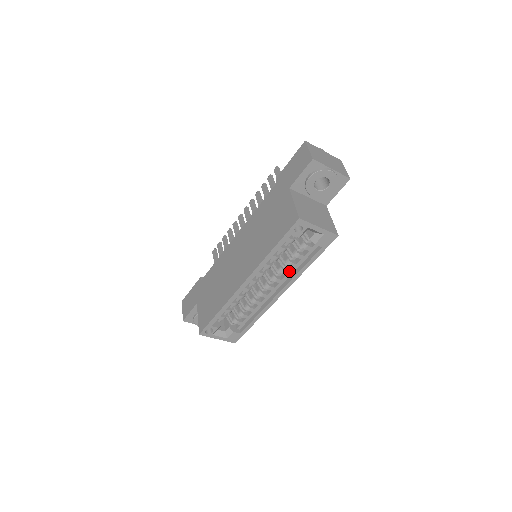
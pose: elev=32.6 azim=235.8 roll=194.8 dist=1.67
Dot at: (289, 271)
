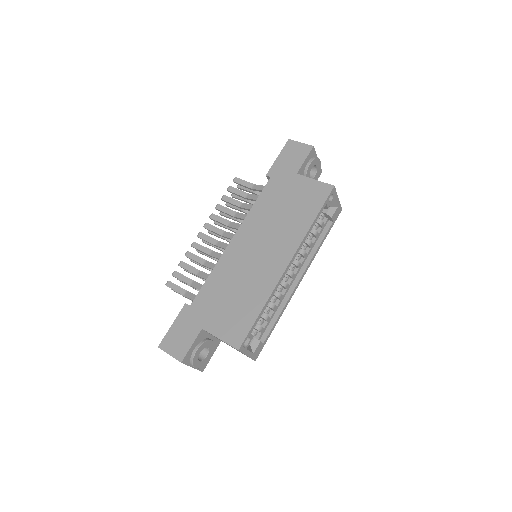
Dot at: (307, 253)
